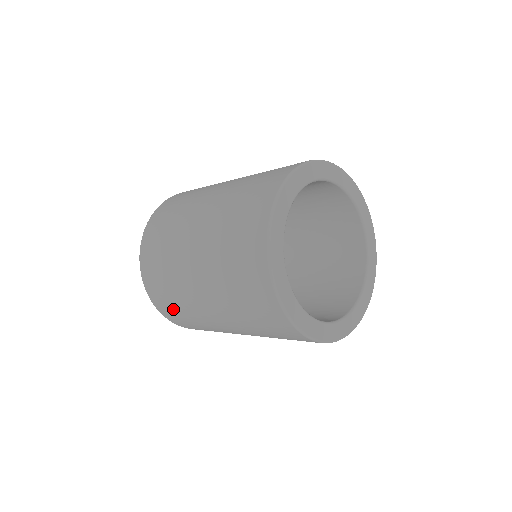
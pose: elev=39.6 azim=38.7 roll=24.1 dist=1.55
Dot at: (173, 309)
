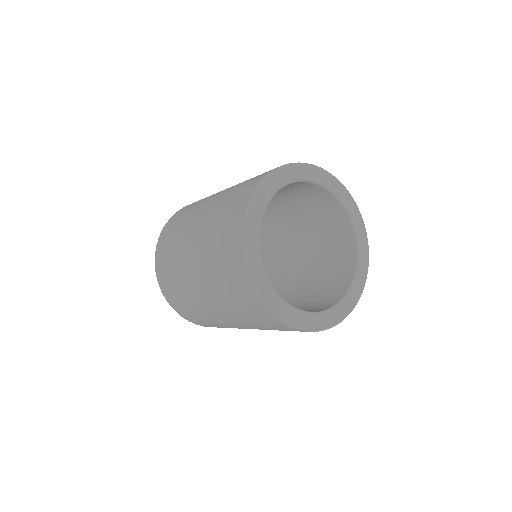
Dot at: (169, 238)
